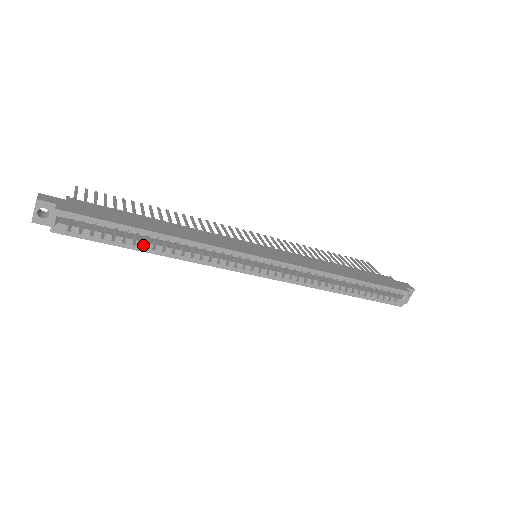
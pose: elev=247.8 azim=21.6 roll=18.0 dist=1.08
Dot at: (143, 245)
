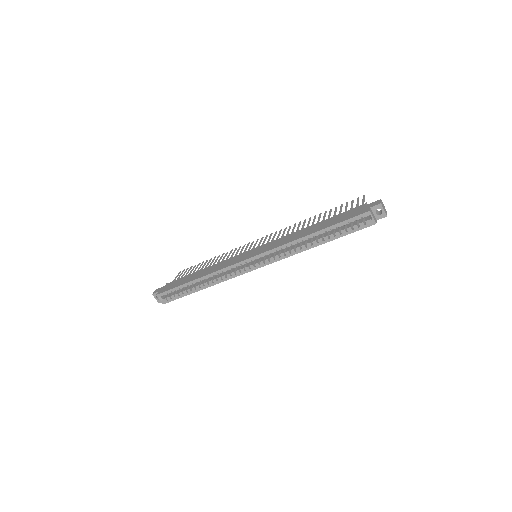
Dot at: (197, 288)
